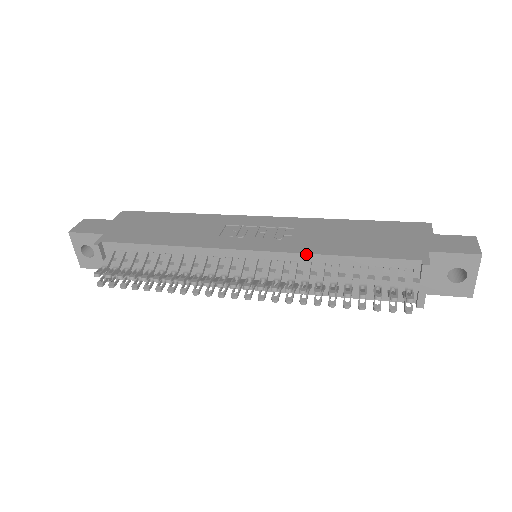
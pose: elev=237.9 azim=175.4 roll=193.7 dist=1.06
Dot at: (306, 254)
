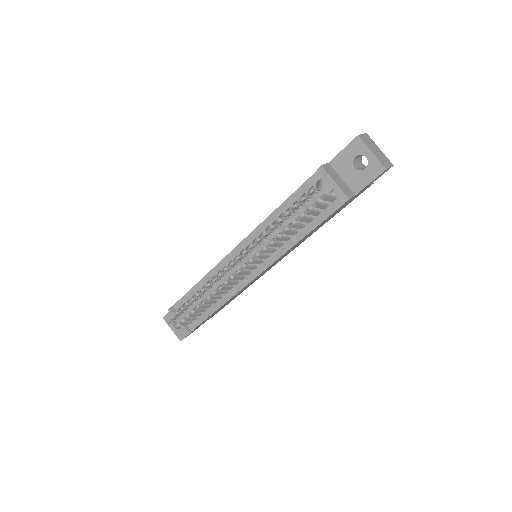
Dot at: (262, 223)
